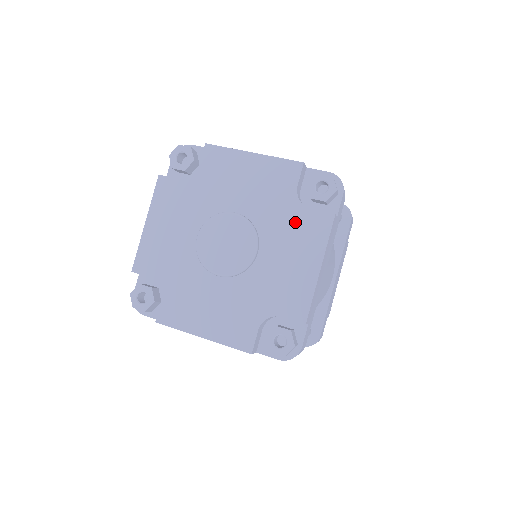
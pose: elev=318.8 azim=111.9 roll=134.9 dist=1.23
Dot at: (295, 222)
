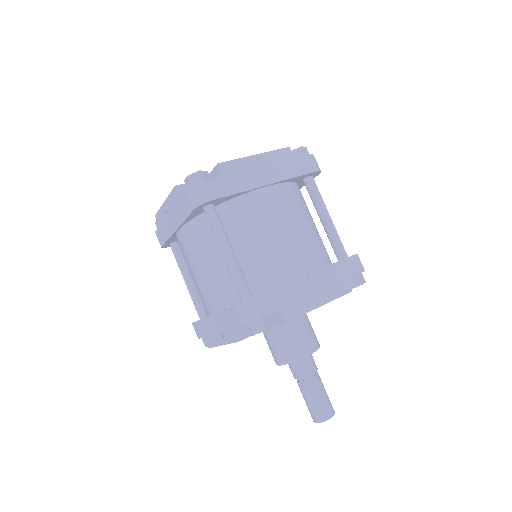
Dot at: occluded
